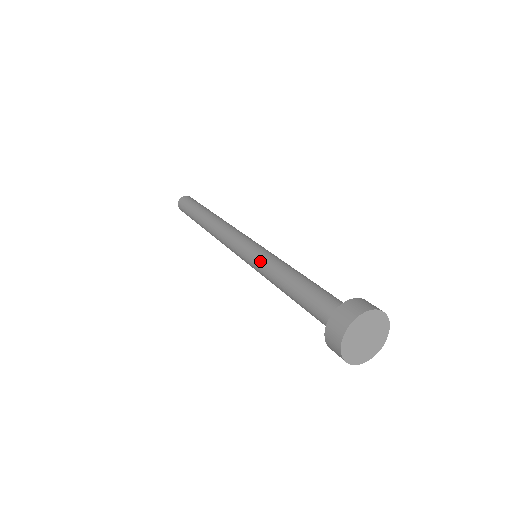
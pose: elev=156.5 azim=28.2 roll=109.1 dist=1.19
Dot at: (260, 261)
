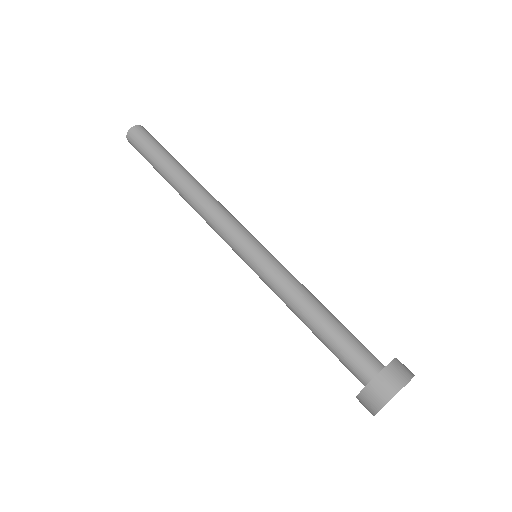
Dot at: occluded
